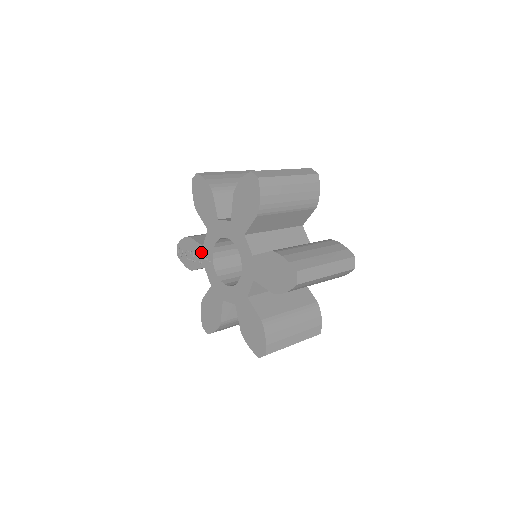
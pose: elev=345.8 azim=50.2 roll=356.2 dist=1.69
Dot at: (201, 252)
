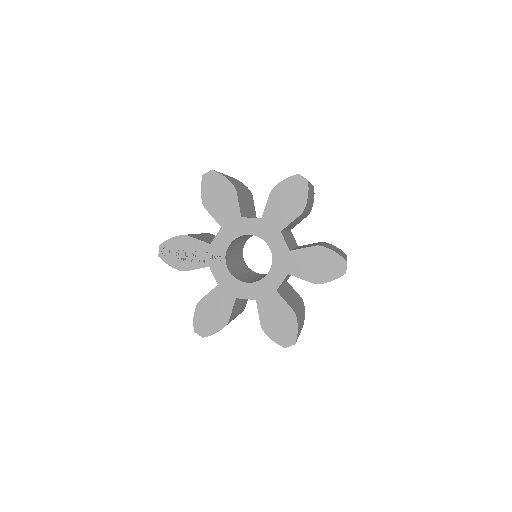
Dot at: (206, 251)
